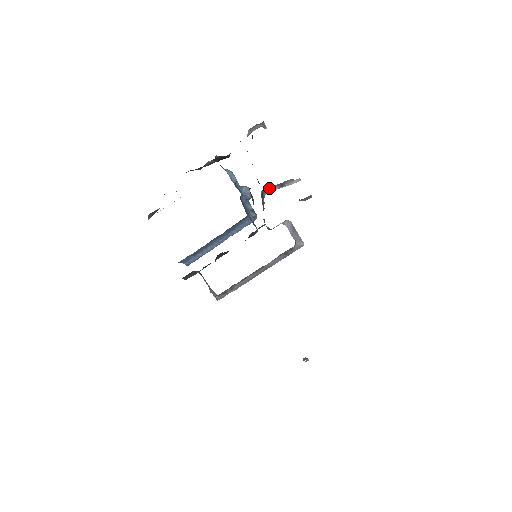
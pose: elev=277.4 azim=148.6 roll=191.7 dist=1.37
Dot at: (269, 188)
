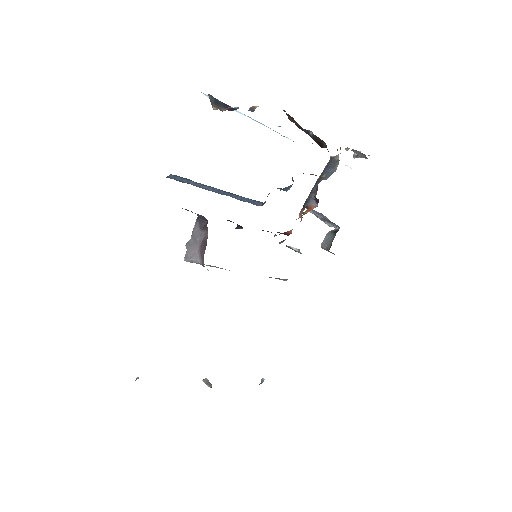
Dot at: (321, 214)
